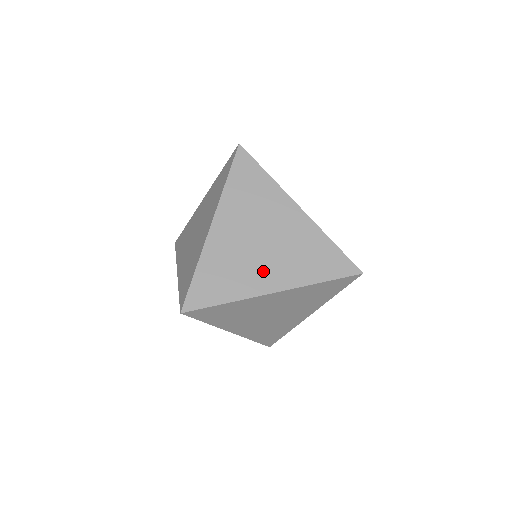
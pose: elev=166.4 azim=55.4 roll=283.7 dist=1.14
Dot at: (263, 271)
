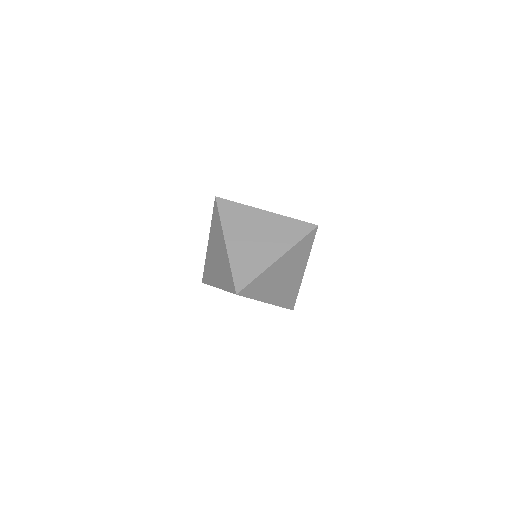
Dot at: occluded
